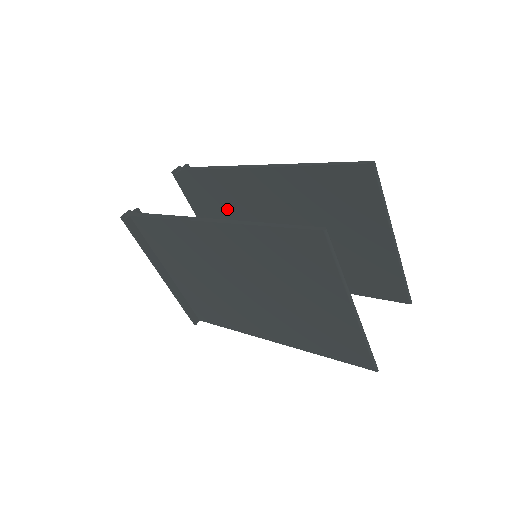
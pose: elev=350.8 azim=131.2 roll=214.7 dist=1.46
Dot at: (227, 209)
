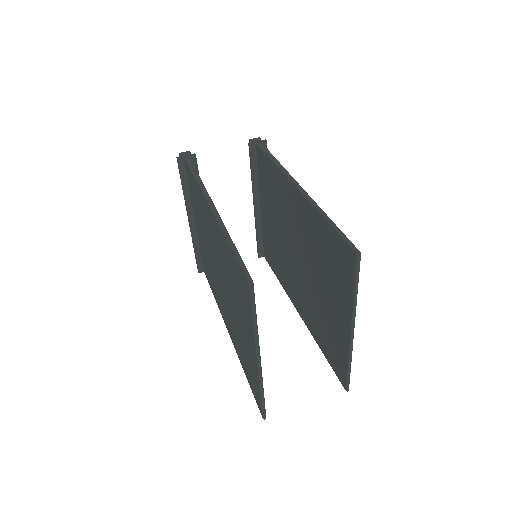
Dot at: (271, 200)
